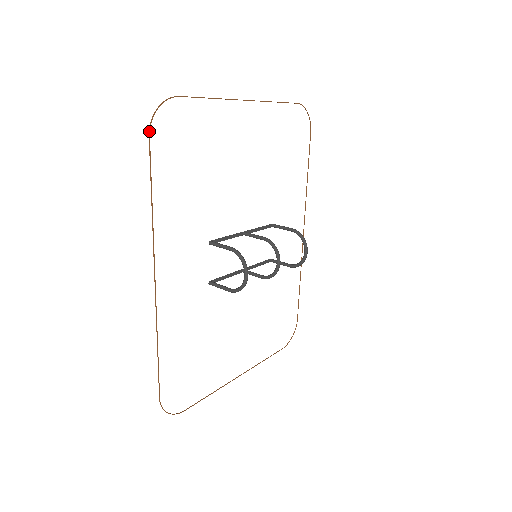
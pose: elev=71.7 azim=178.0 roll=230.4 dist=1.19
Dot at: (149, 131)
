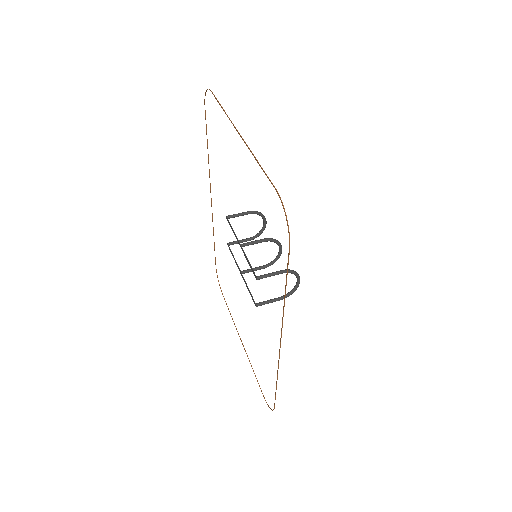
Dot at: occluded
